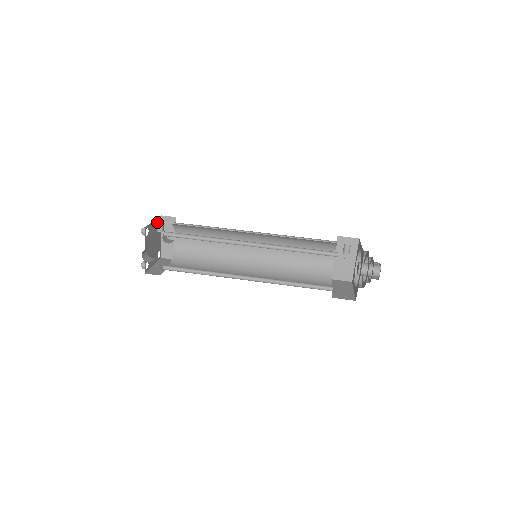
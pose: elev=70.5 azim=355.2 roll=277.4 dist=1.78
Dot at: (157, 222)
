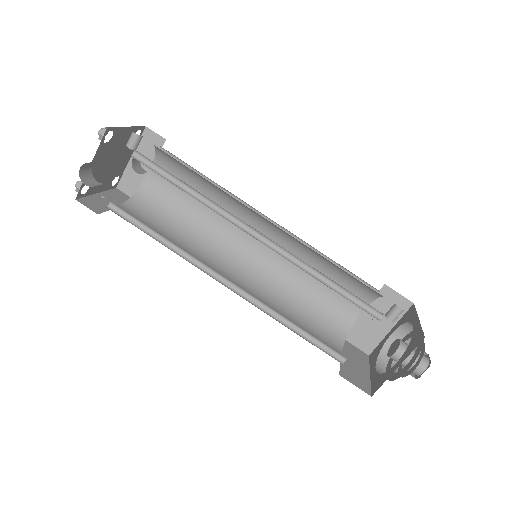
Dot at: occluded
